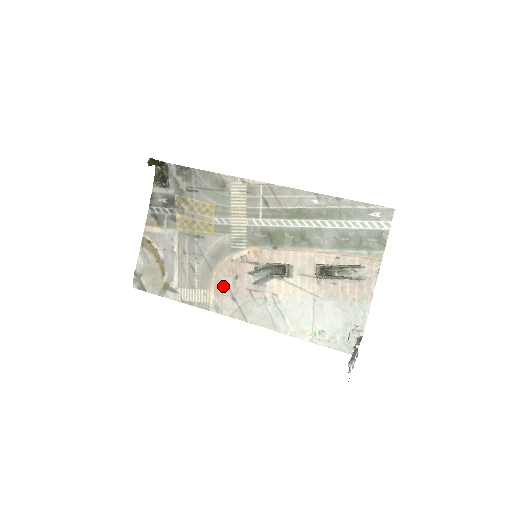
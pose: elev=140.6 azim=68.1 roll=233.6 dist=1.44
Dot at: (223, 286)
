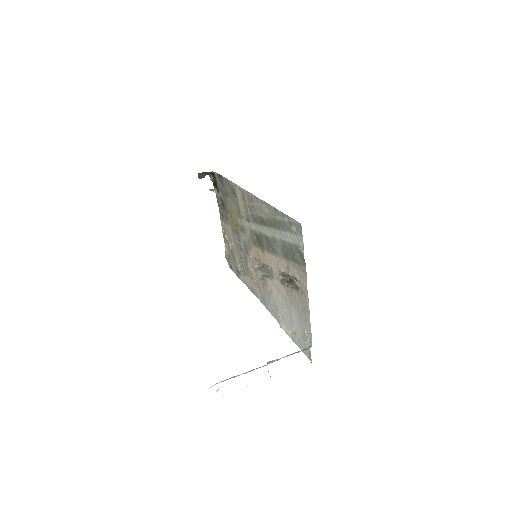
Dot at: (253, 277)
